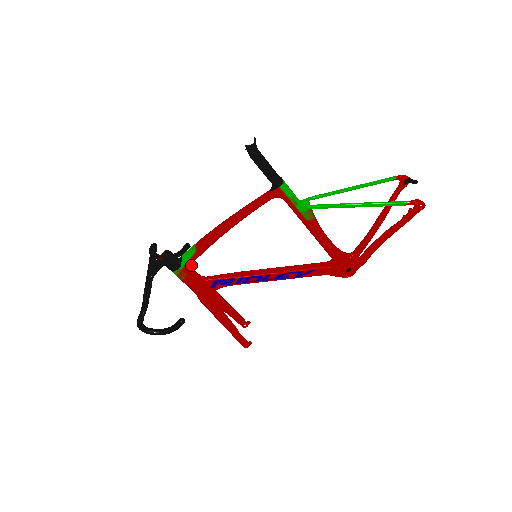
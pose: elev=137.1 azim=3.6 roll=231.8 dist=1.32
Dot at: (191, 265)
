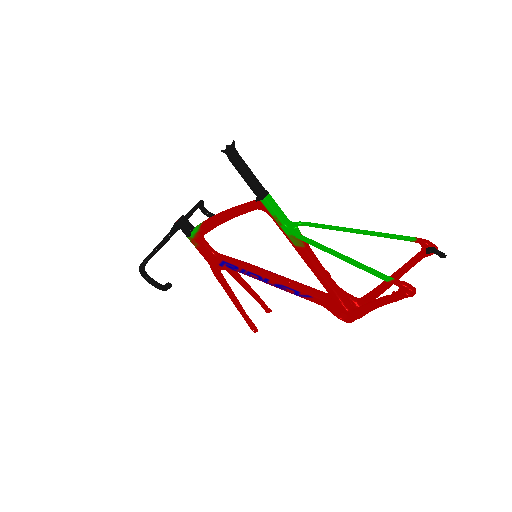
Dot at: (202, 238)
